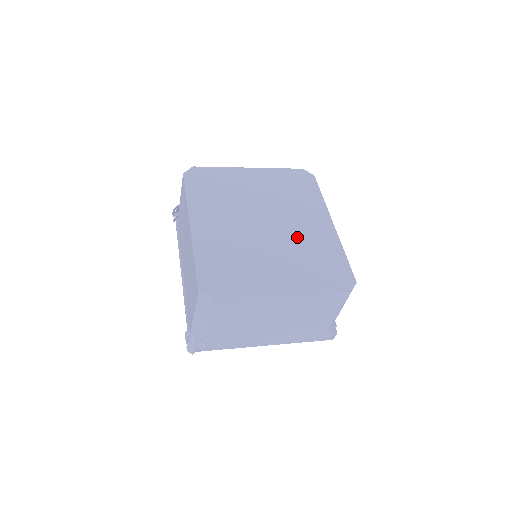
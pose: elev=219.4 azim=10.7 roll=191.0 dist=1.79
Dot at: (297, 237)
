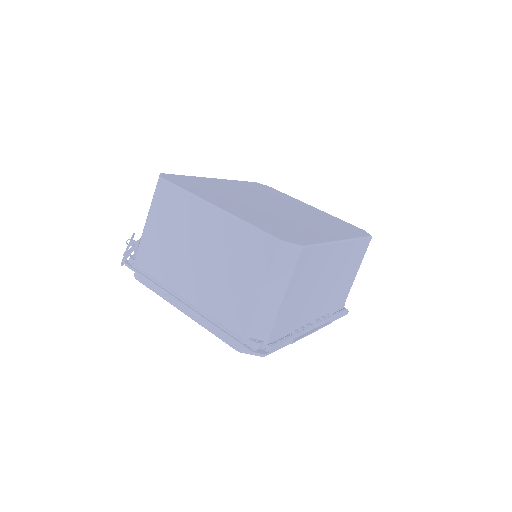
Dot at: (290, 219)
